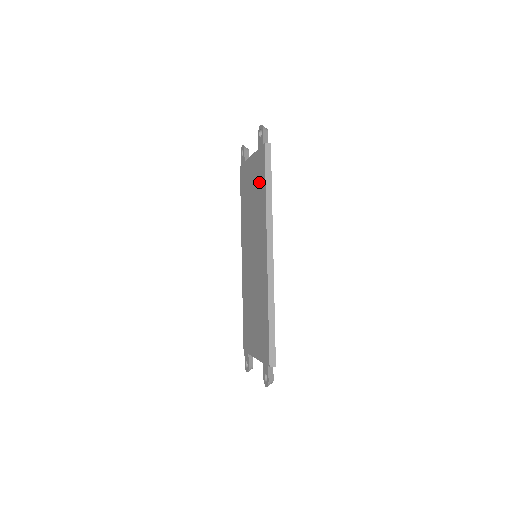
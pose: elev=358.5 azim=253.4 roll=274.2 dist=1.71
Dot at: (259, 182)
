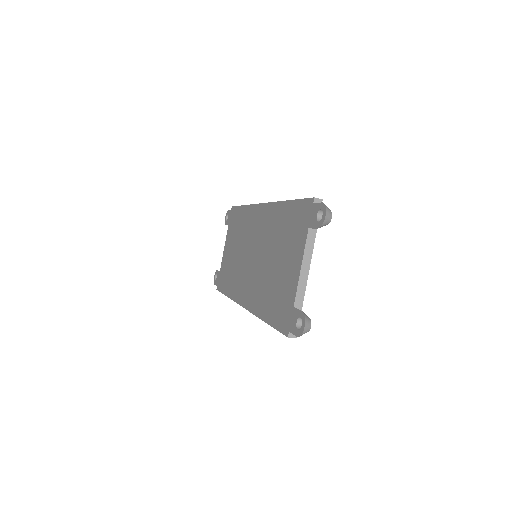
Dot at: (236, 224)
